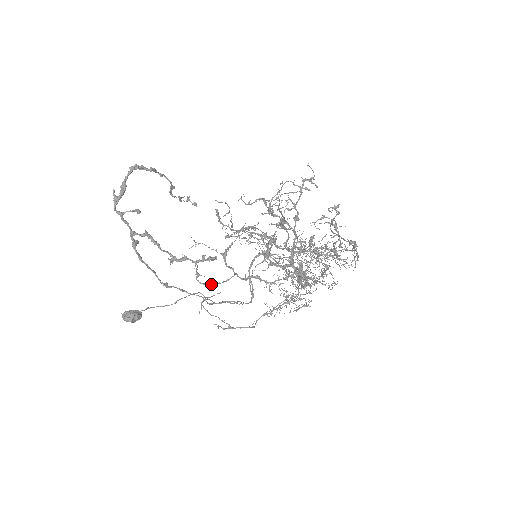
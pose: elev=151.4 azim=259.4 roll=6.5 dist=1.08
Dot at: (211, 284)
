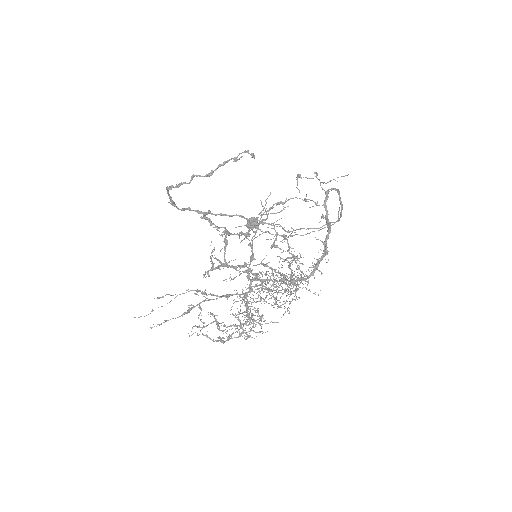
Dot at: occluded
